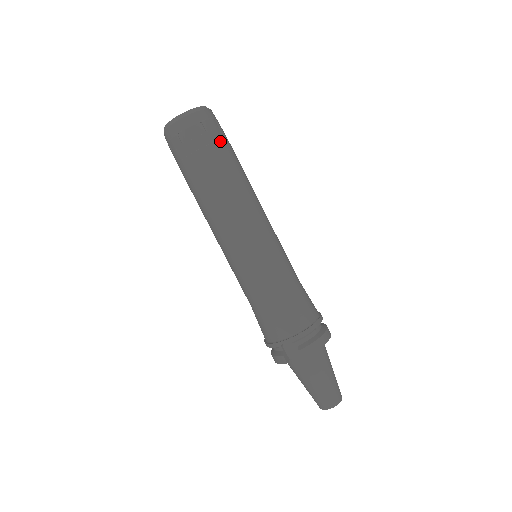
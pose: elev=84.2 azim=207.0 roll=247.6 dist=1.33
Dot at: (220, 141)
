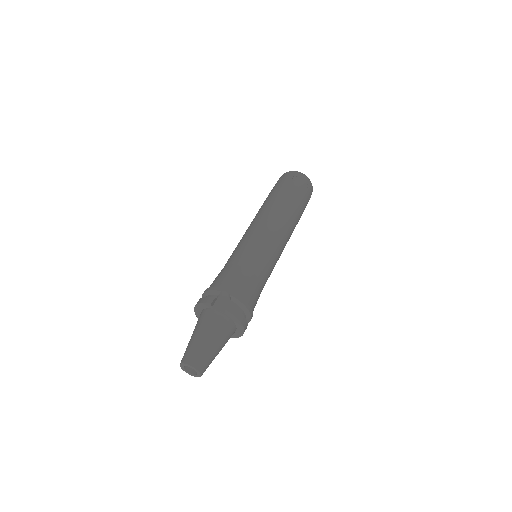
Dot at: (306, 201)
